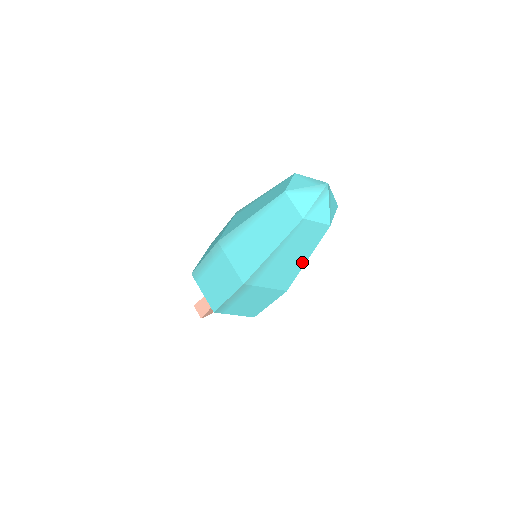
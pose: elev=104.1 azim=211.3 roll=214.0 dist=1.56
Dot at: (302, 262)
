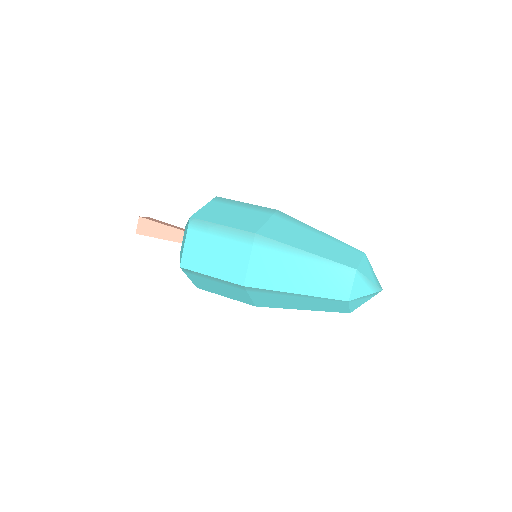
Dot at: (297, 308)
